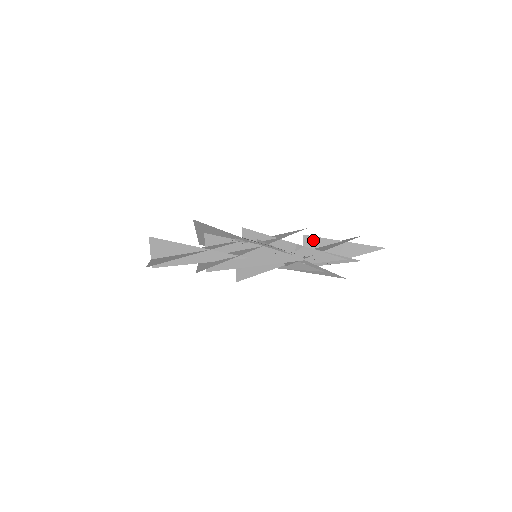
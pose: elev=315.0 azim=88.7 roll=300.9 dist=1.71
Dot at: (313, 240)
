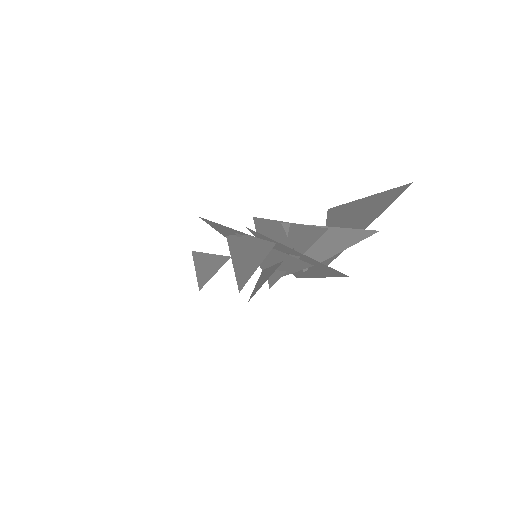
Dot at: (334, 214)
